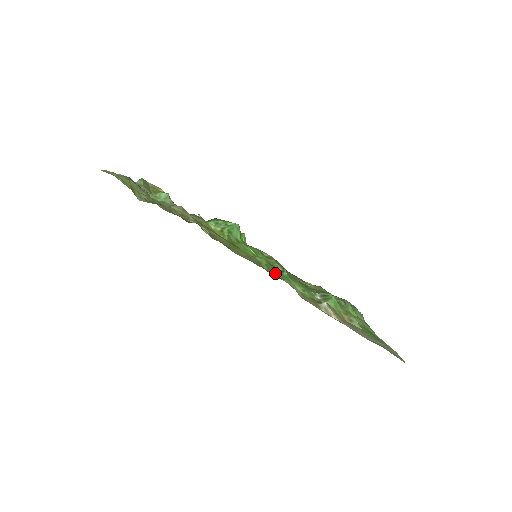
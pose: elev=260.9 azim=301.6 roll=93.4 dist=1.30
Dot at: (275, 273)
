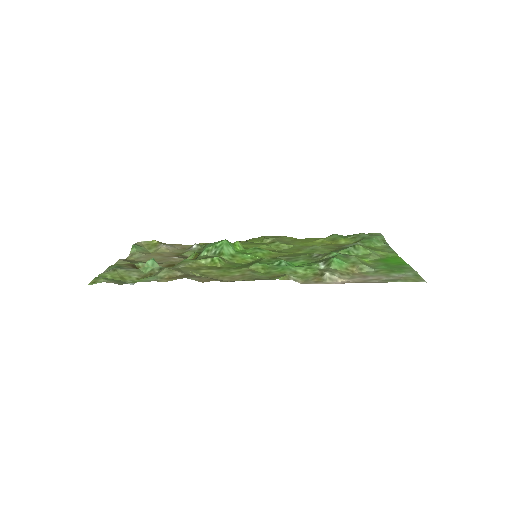
Dot at: (273, 271)
